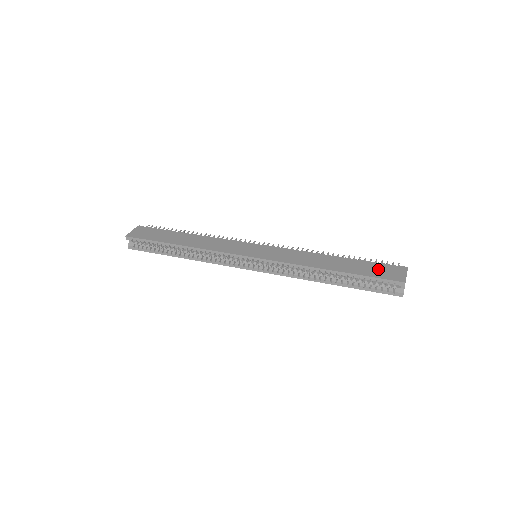
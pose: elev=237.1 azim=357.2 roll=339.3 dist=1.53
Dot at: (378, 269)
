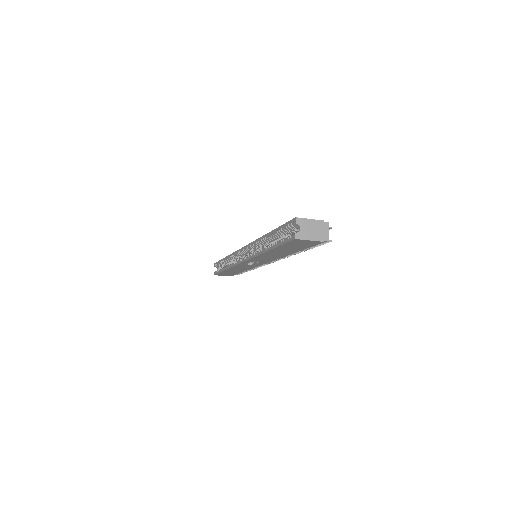
Dot at: occluded
